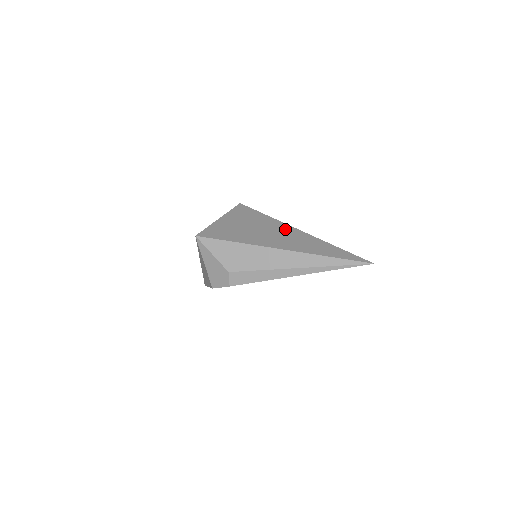
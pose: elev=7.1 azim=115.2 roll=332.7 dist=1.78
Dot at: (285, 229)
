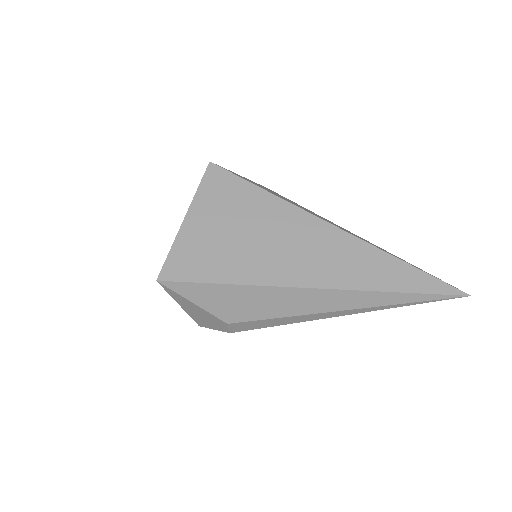
Dot at: (308, 228)
